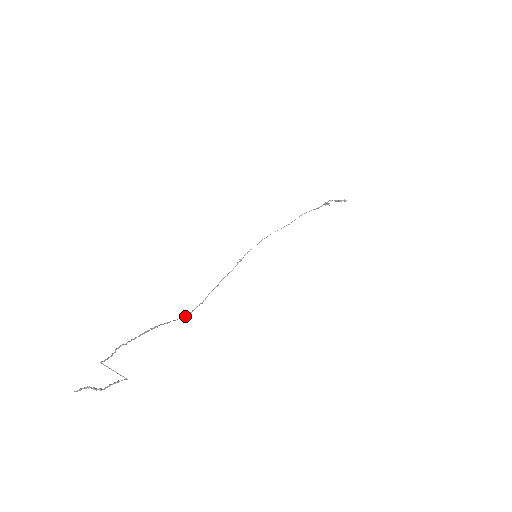
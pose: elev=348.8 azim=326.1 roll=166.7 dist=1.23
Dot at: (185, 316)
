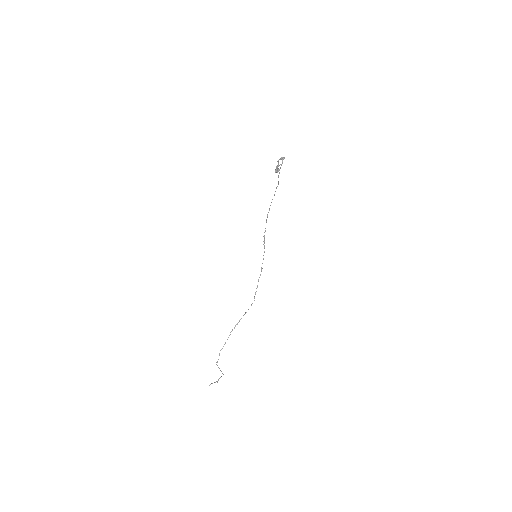
Dot at: (251, 305)
